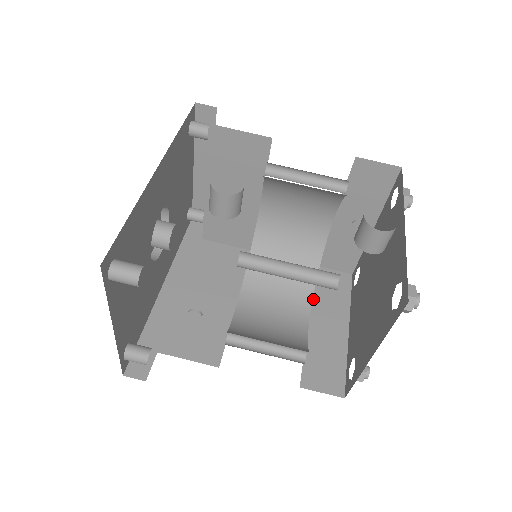
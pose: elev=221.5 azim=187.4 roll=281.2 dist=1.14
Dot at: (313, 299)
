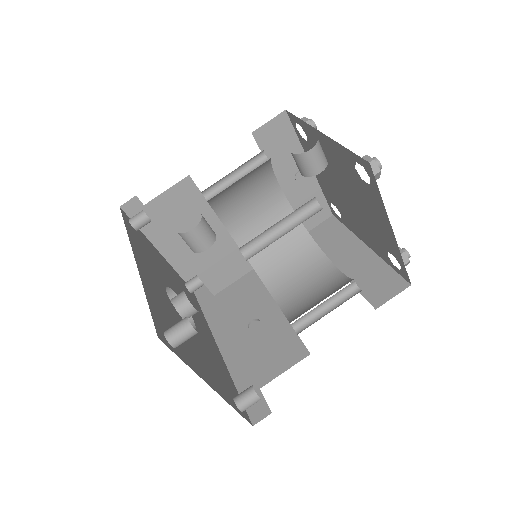
Dot at: occluded
